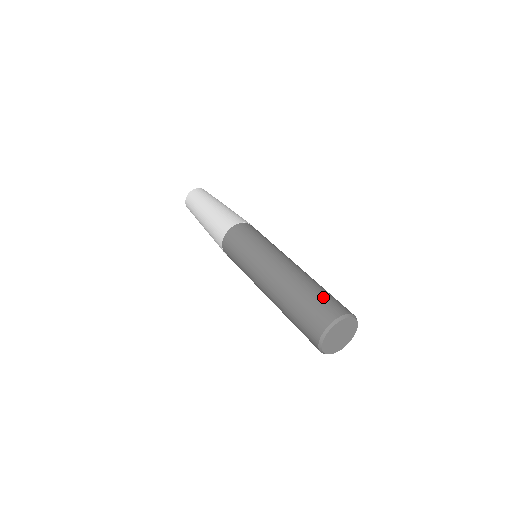
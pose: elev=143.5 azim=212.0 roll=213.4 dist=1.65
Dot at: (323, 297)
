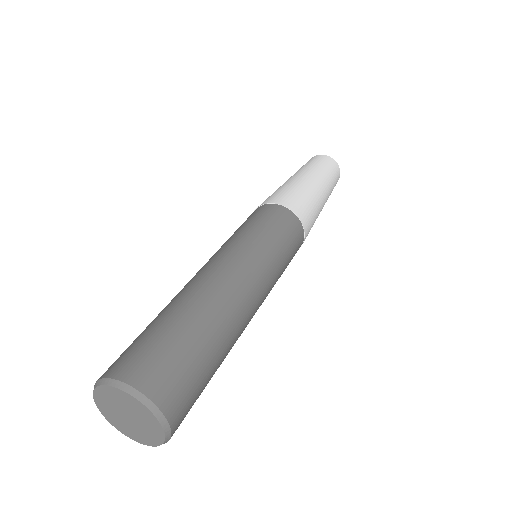
Dot at: (195, 369)
